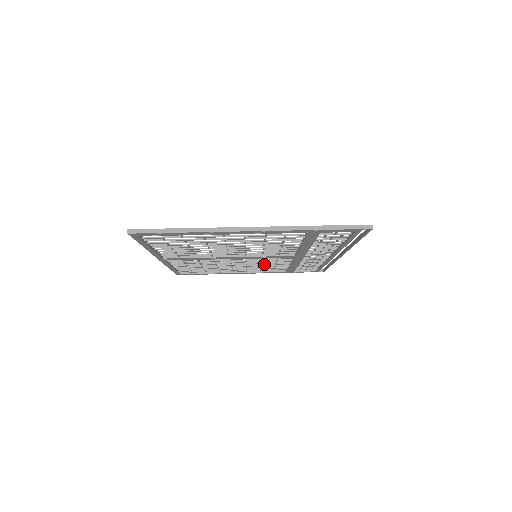
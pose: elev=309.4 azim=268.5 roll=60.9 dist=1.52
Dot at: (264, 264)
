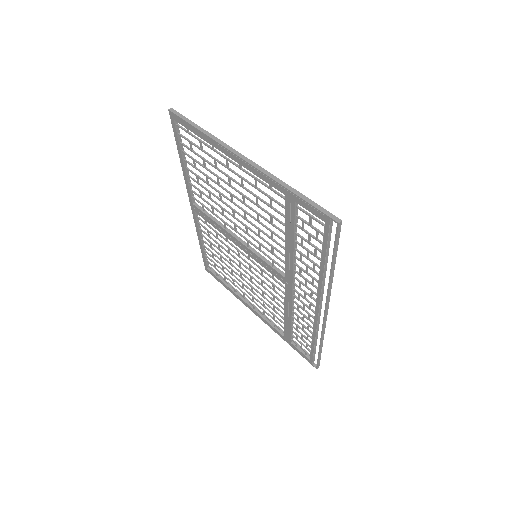
Dot at: (265, 292)
